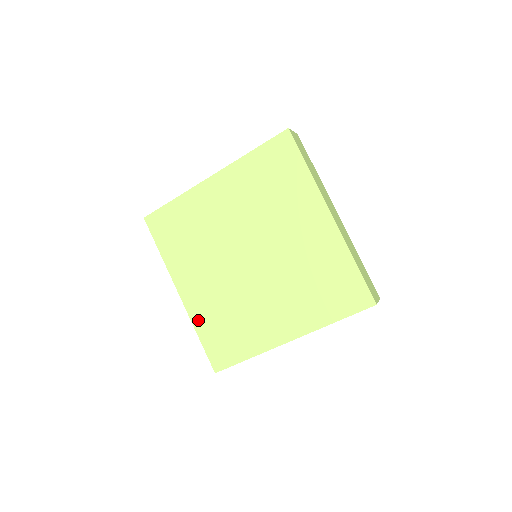
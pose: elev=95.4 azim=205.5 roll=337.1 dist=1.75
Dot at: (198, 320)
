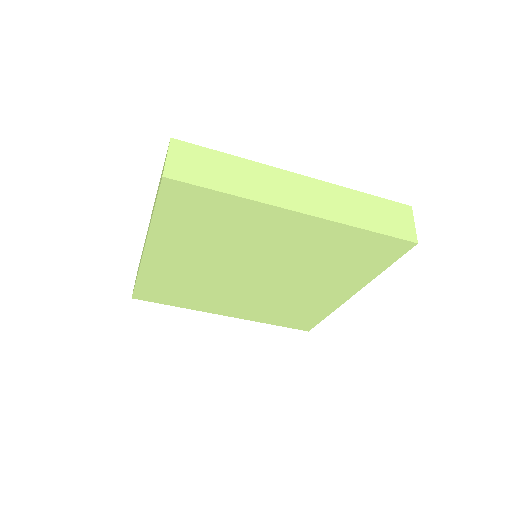
Dot at: (259, 319)
